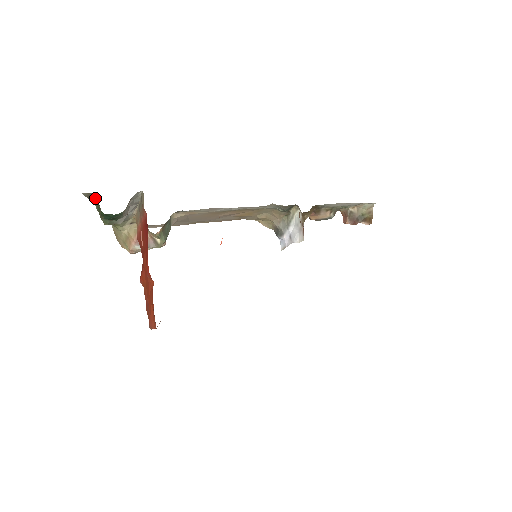
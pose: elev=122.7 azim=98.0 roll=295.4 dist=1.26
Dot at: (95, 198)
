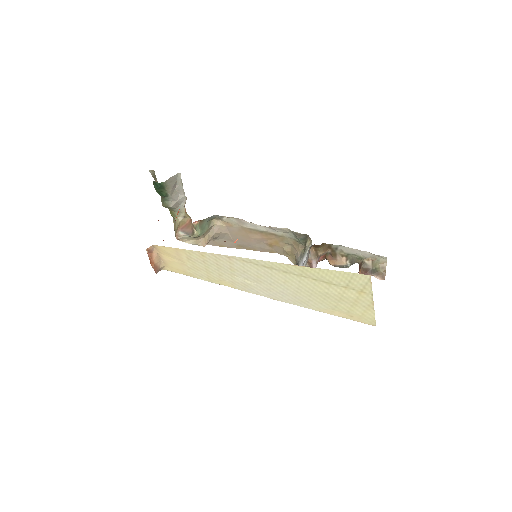
Dot at: (155, 176)
